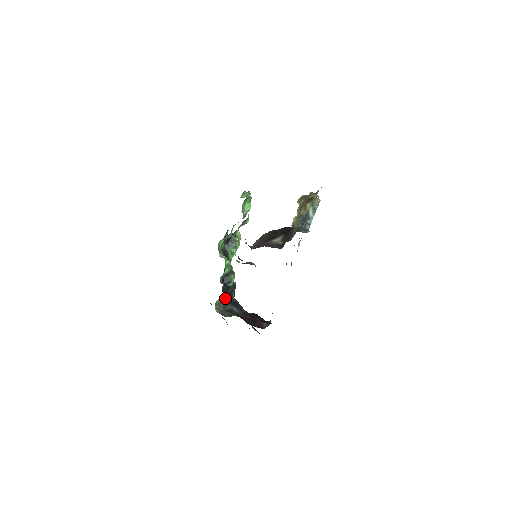
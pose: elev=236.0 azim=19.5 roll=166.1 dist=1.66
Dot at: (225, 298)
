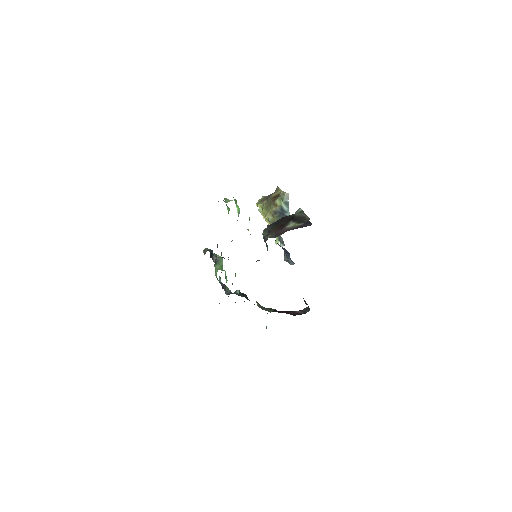
Dot at: occluded
